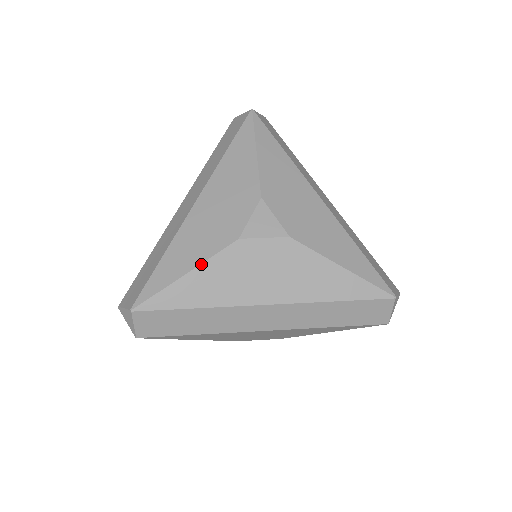
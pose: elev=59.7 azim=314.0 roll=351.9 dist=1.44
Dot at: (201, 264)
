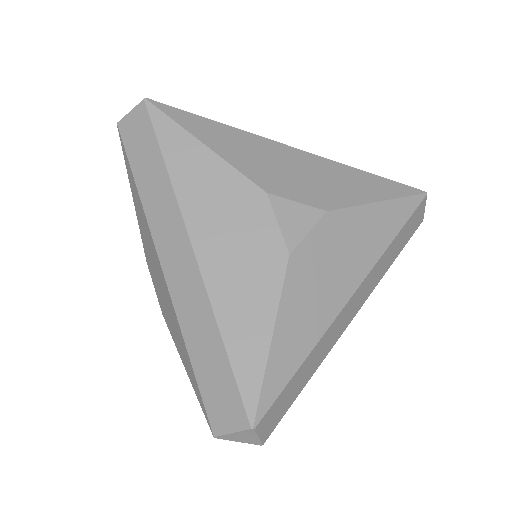
Dot at: (277, 314)
